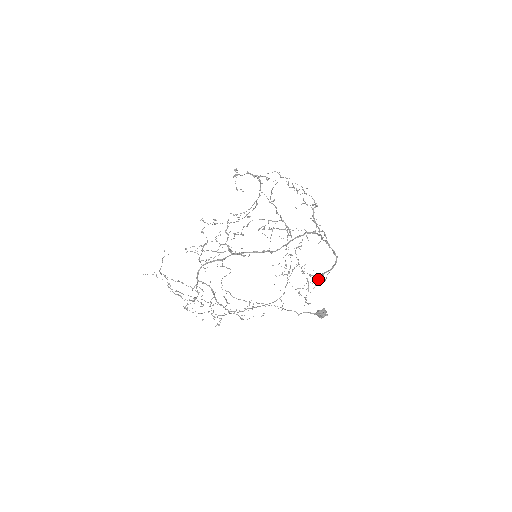
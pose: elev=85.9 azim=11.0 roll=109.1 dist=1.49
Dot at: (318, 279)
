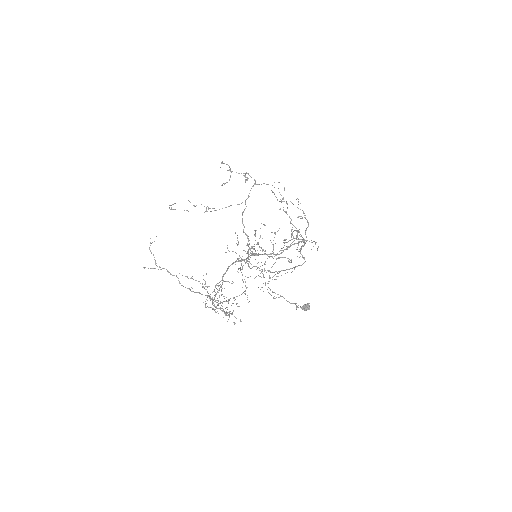
Dot at: (274, 275)
